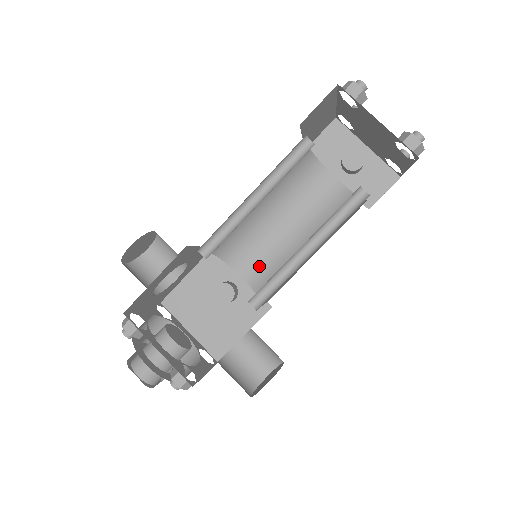
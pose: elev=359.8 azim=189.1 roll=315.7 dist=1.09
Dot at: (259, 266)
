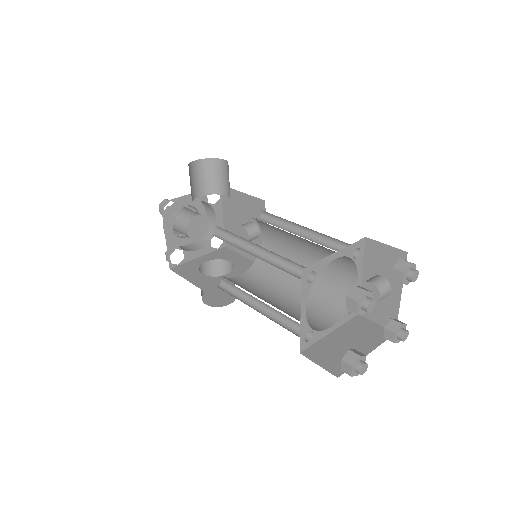
Dot at: (274, 247)
